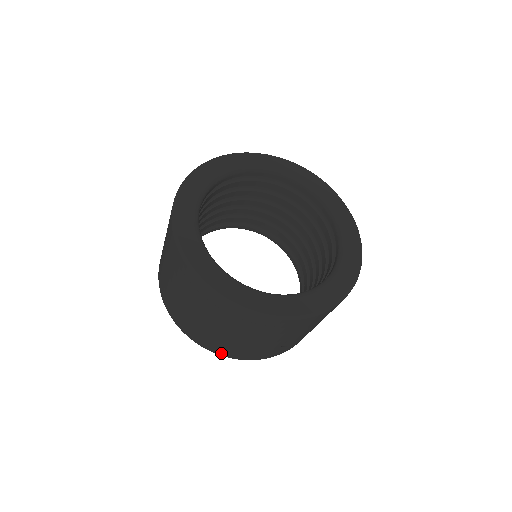
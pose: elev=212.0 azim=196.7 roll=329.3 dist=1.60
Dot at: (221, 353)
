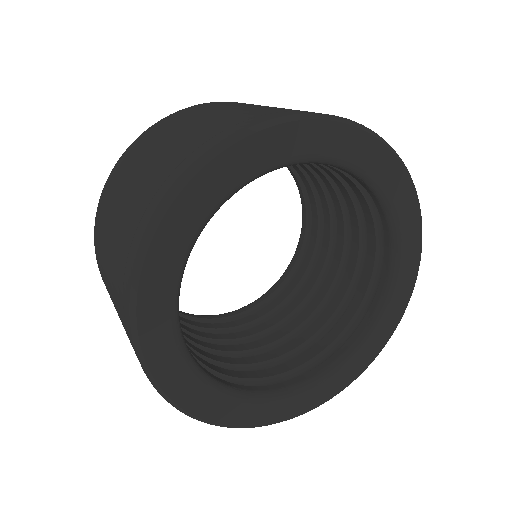
Dot at: occluded
